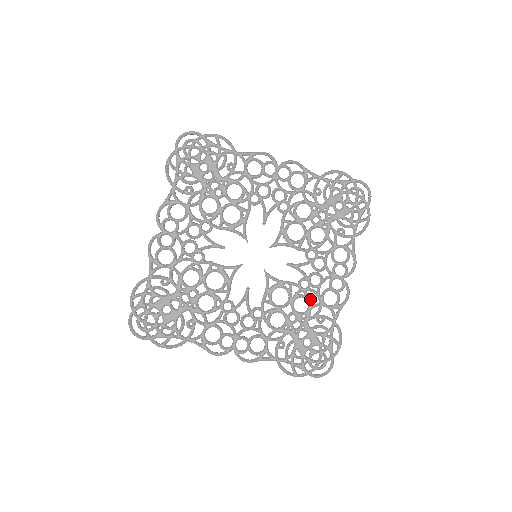
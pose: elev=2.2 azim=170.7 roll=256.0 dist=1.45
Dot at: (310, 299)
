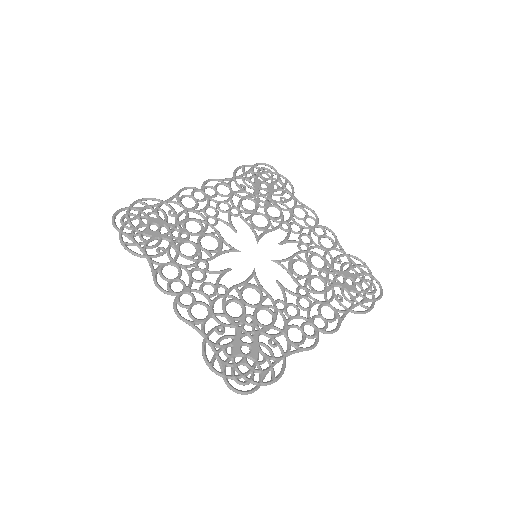
Dot at: (317, 254)
